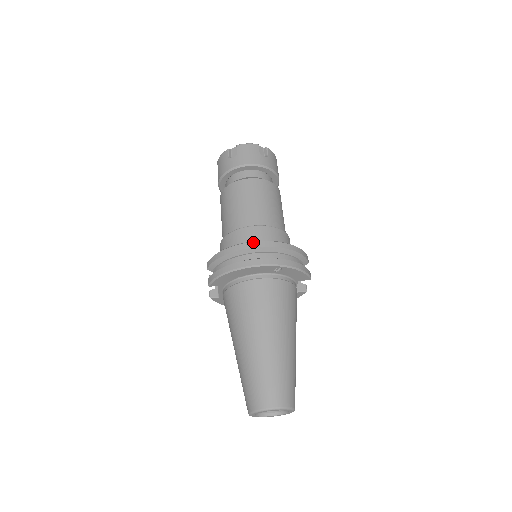
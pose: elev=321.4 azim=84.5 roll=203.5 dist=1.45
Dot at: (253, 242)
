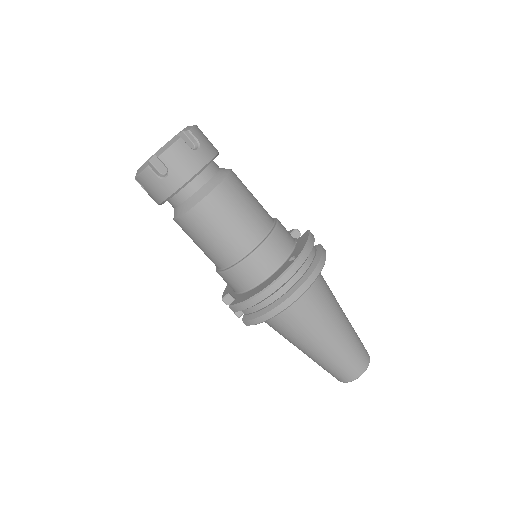
Dot at: (280, 279)
